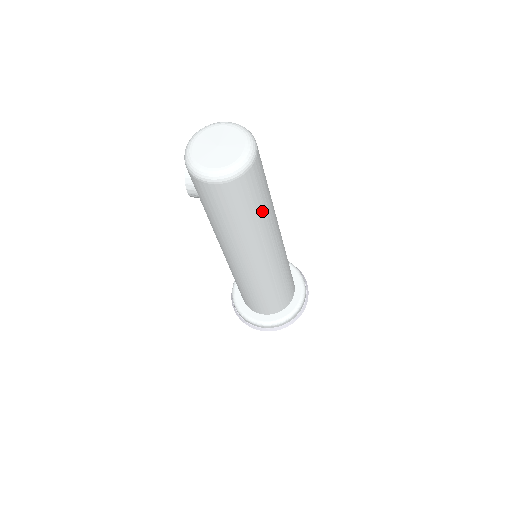
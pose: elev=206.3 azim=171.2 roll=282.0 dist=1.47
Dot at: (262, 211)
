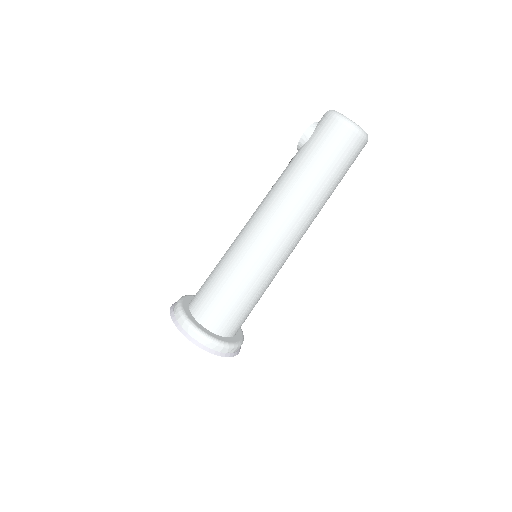
Dot at: (331, 185)
